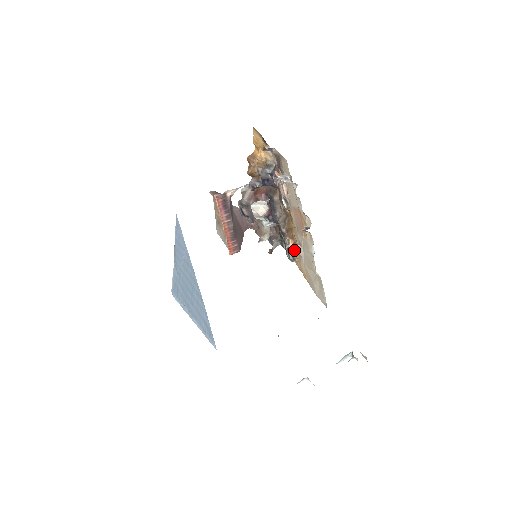
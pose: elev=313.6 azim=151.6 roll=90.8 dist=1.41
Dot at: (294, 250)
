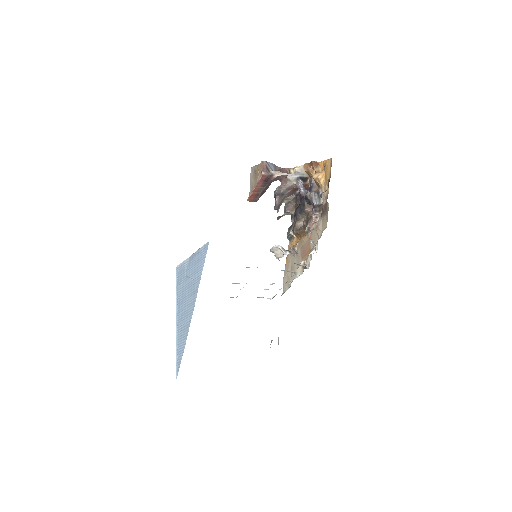
Dot at: (294, 239)
